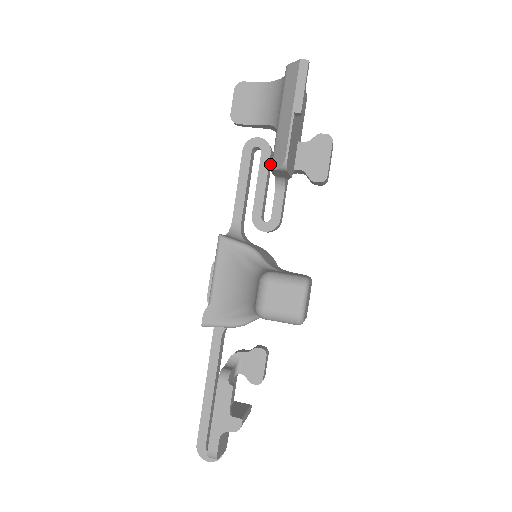
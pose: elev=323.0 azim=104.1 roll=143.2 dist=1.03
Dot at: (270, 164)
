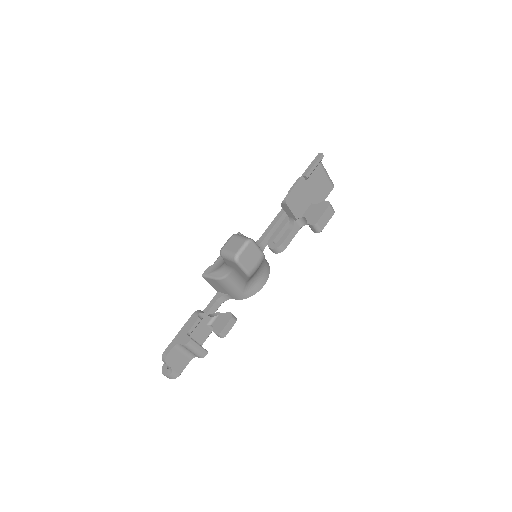
Dot at: occluded
